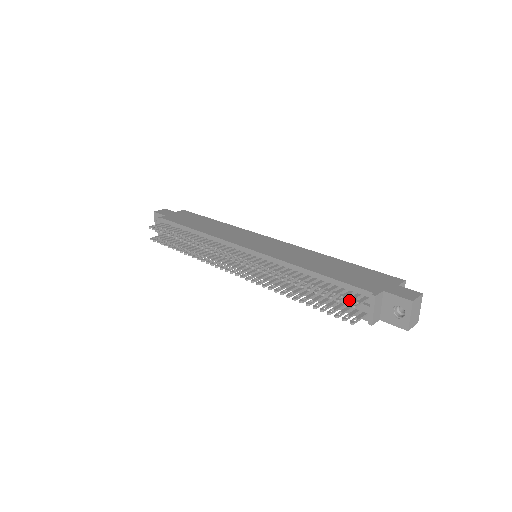
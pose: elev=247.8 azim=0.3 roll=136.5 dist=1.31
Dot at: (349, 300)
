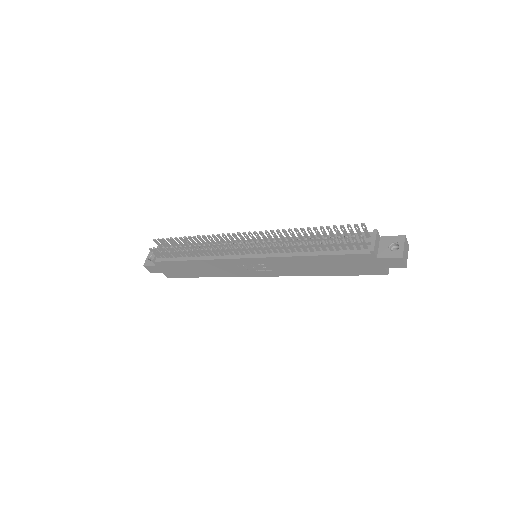
Dot at: (356, 229)
